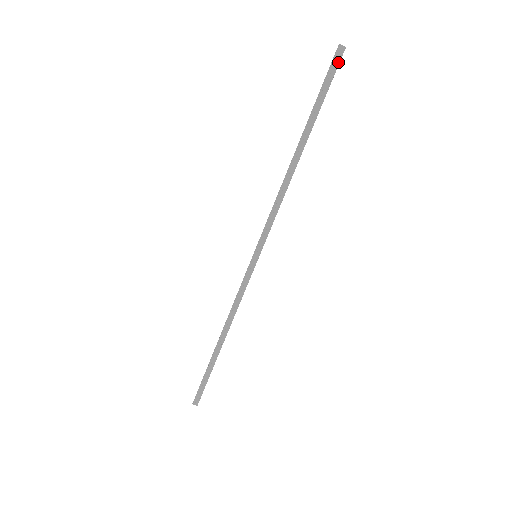
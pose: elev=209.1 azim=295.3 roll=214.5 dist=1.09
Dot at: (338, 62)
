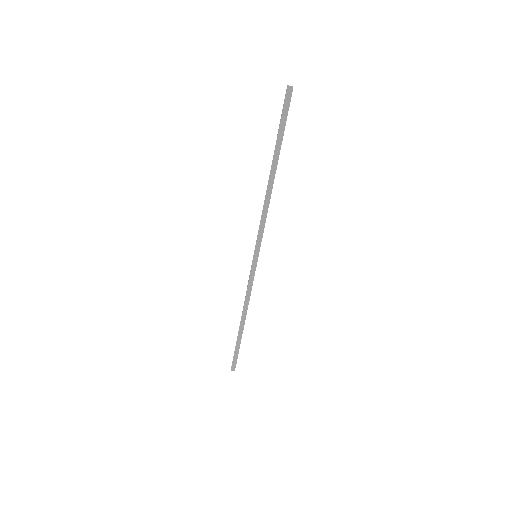
Dot at: (289, 100)
